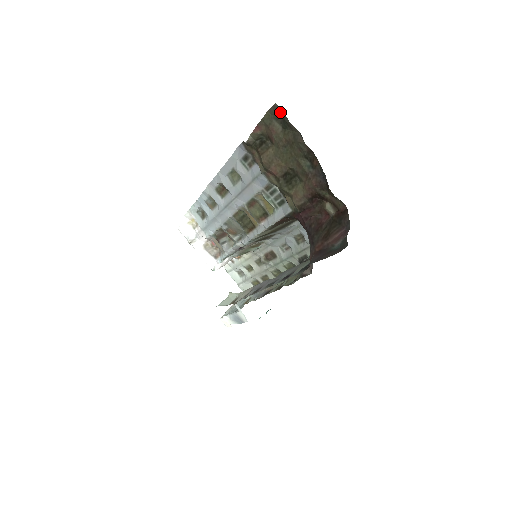
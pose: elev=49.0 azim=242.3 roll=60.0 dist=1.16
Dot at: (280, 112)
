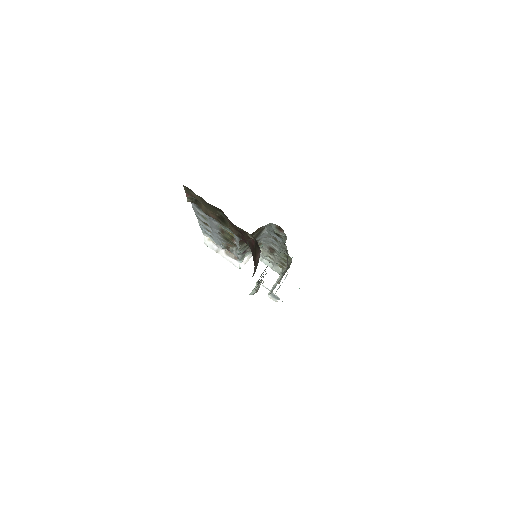
Dot at: occluded
